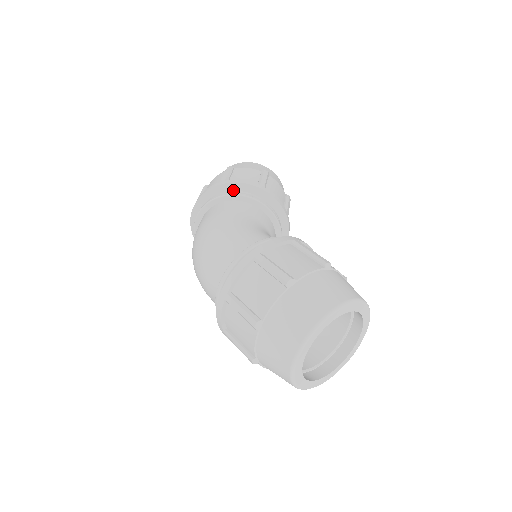
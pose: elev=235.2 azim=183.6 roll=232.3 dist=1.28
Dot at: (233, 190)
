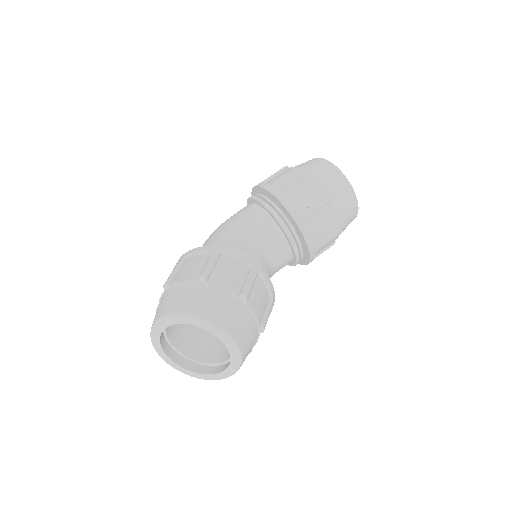
Dot at: (261, 192)
